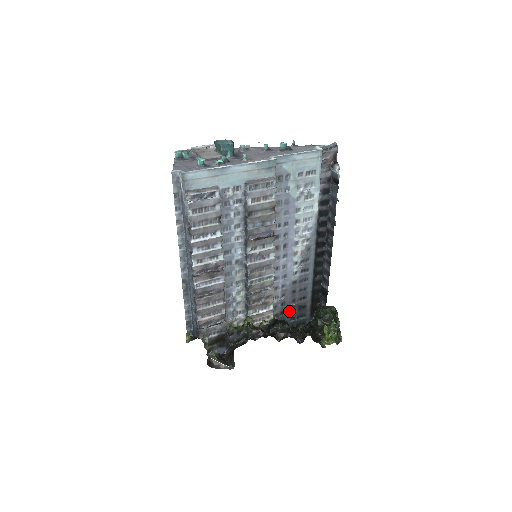
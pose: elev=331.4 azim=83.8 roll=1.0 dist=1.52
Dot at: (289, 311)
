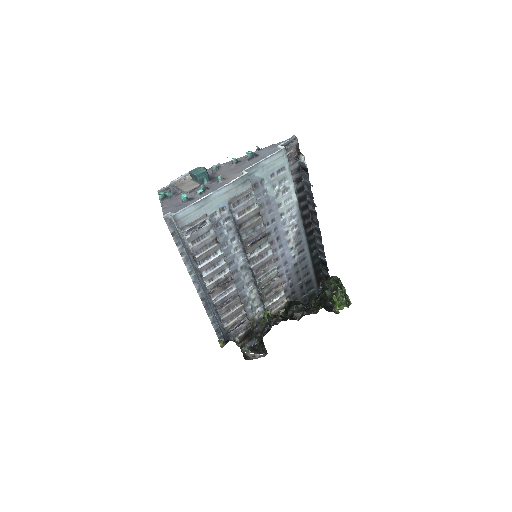
Dot at: (298, 289)
